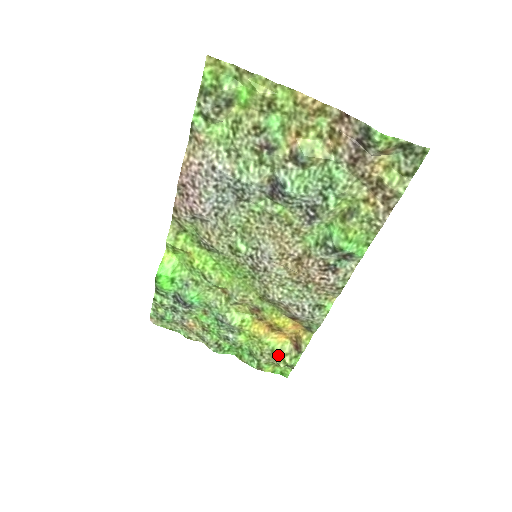
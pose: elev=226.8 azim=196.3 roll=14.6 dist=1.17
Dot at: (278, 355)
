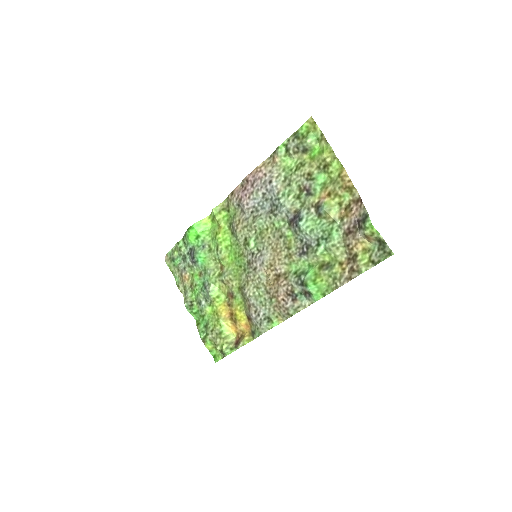
Dot at: (222, 339)
